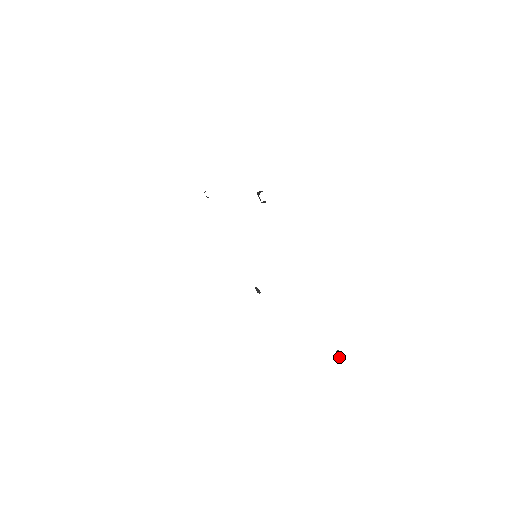
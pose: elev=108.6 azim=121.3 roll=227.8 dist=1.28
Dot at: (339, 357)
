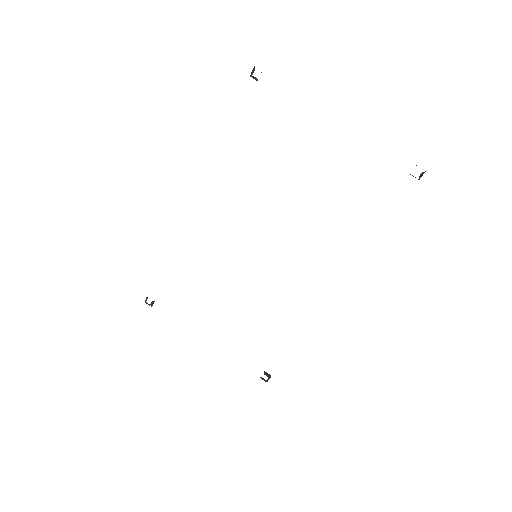
Dot at: occluded
